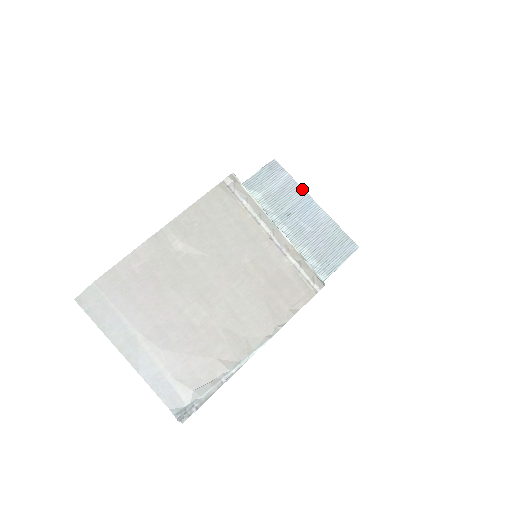
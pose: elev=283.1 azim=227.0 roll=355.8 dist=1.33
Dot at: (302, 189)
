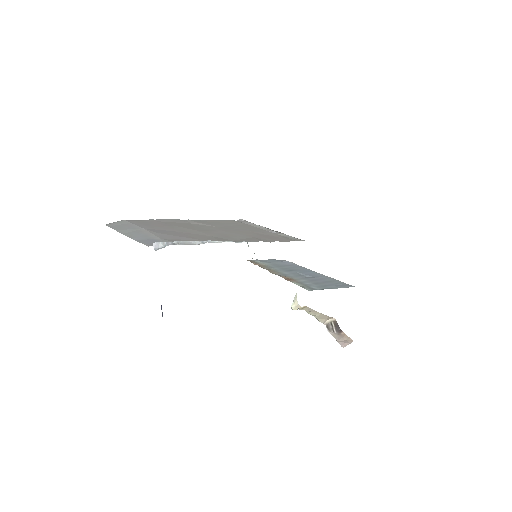
Dot at: (305, 268)
